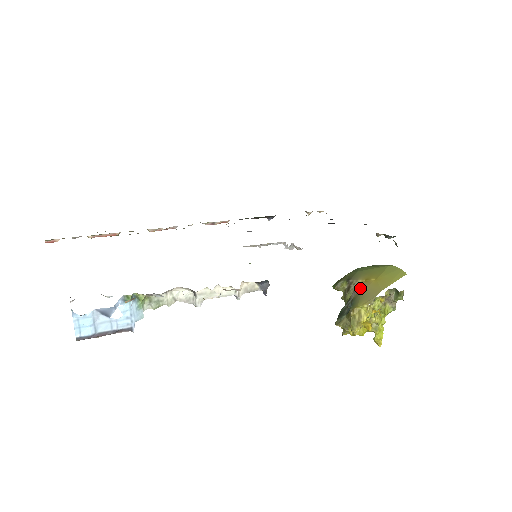
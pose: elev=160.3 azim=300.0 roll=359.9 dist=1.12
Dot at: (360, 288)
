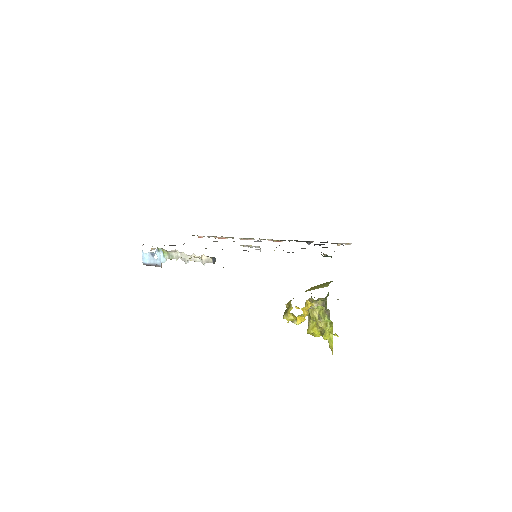
Dot at: occluded
